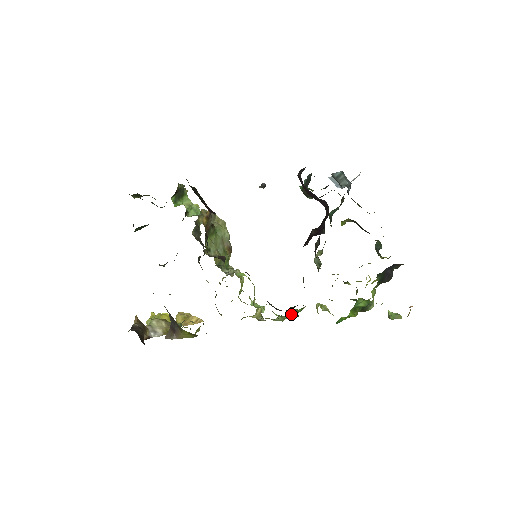
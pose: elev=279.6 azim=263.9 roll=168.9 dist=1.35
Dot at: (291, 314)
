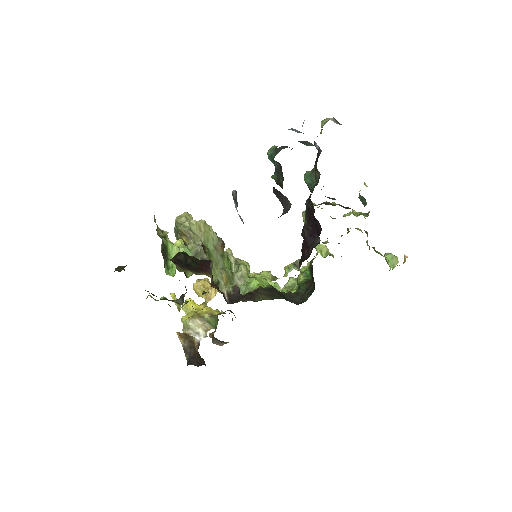
Dot at: (296, 263)
